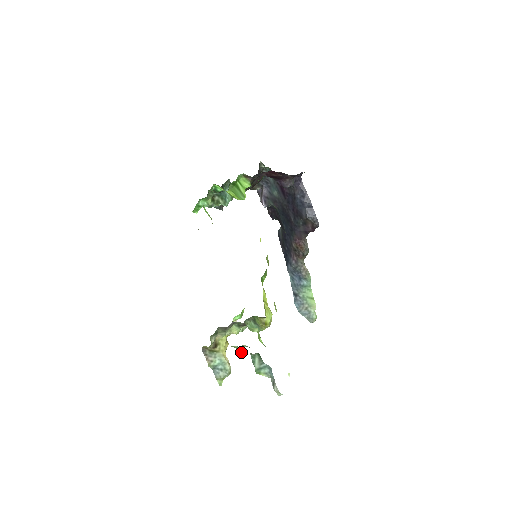
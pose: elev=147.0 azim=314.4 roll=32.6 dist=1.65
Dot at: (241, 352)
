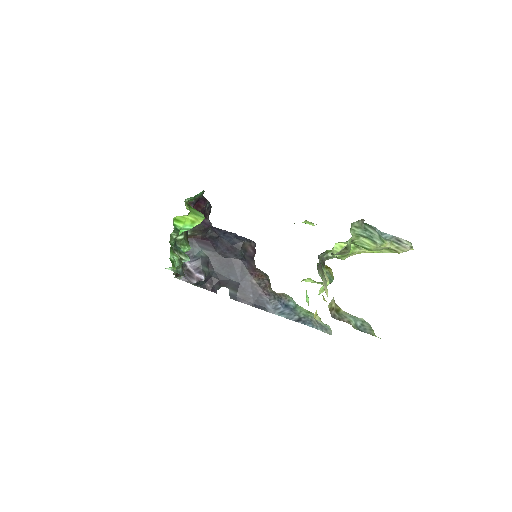
Dot at: occluded
